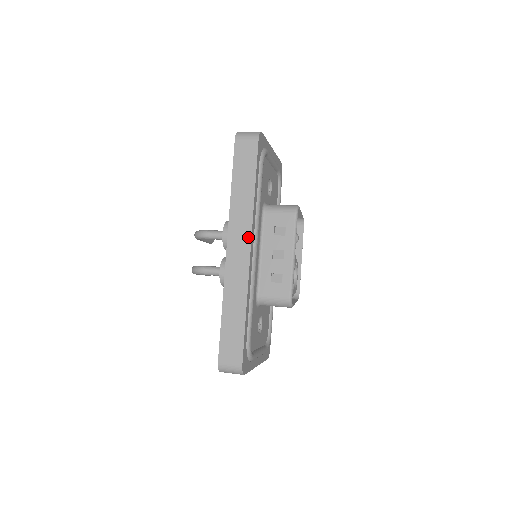
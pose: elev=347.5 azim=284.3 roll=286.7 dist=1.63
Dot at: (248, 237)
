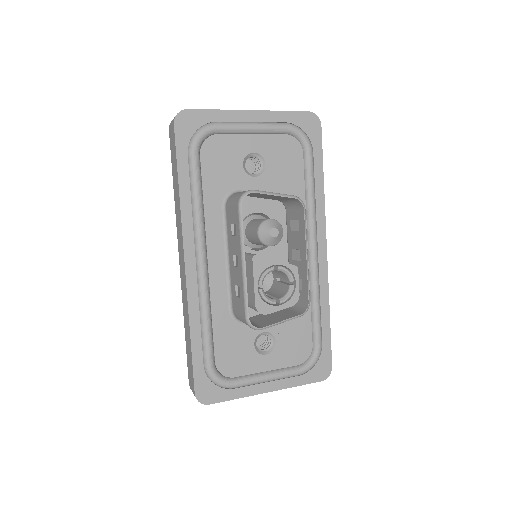
Dot at: (182, 247)
